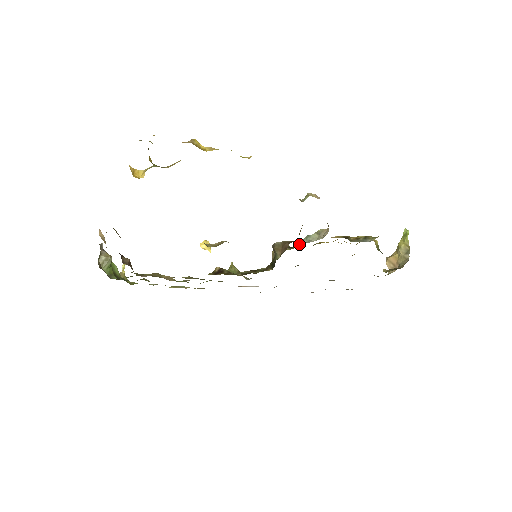
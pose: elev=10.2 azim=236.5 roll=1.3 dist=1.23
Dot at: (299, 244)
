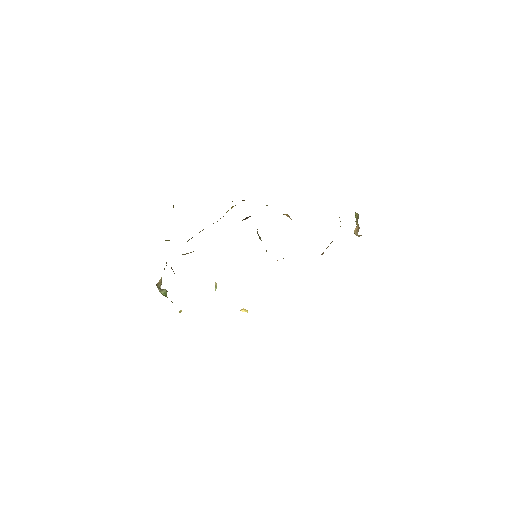
Dot at: occluded
